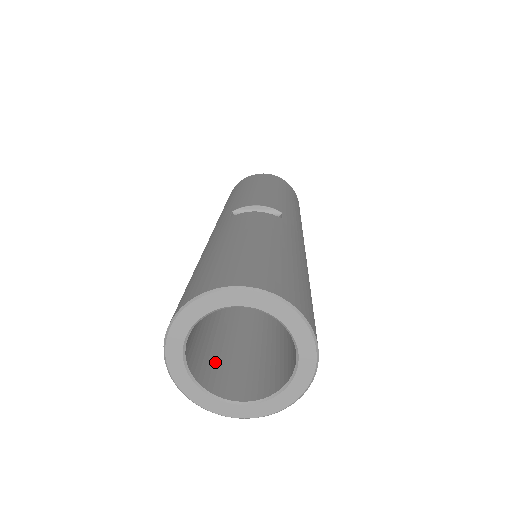
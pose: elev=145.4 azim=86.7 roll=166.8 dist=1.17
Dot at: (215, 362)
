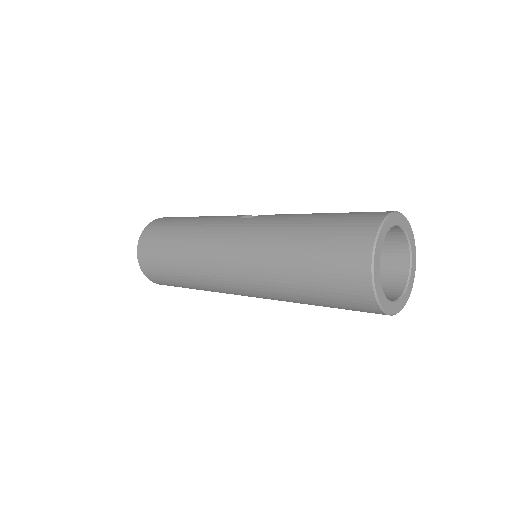
Dot at: occluded
